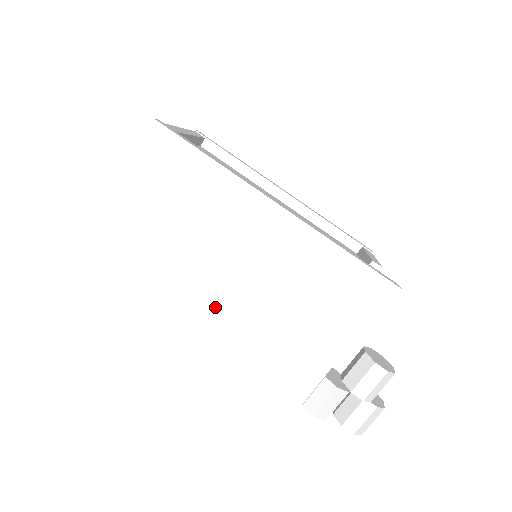
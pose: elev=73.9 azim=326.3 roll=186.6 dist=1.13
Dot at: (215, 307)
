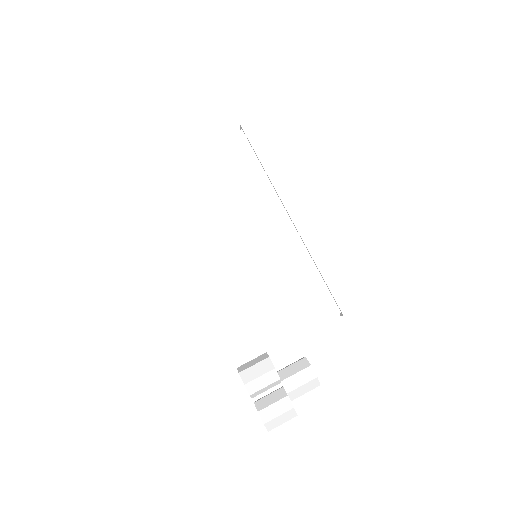
Dot at: (222, 255)
